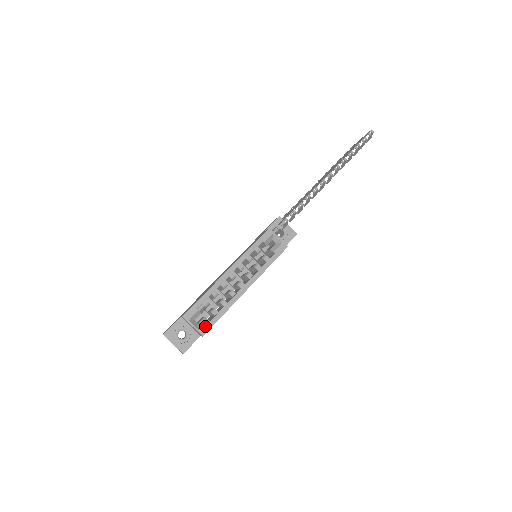
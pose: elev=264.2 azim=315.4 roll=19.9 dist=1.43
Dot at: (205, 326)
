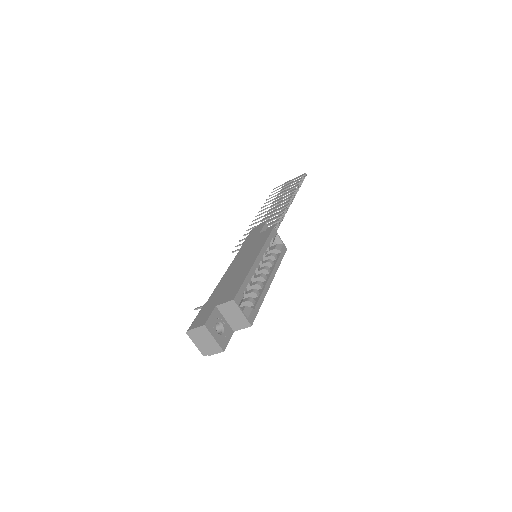
Dot at: (251, 314)
